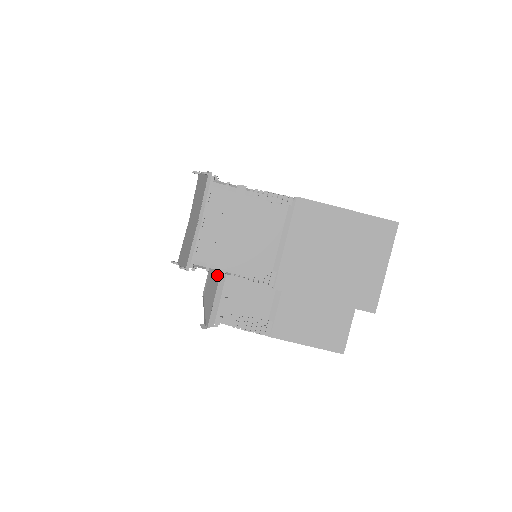
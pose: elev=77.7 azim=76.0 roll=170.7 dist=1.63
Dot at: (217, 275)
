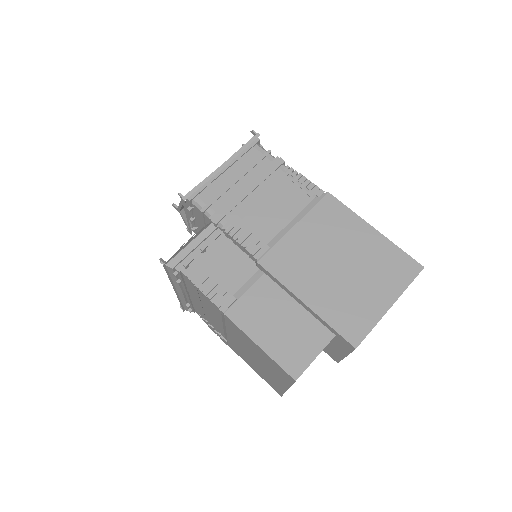
Dot at: (209, 223)
